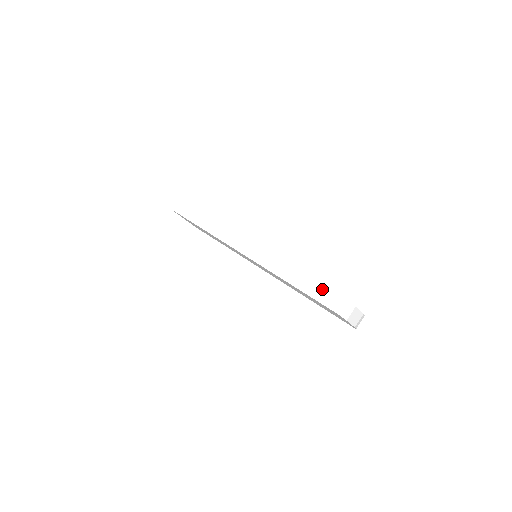
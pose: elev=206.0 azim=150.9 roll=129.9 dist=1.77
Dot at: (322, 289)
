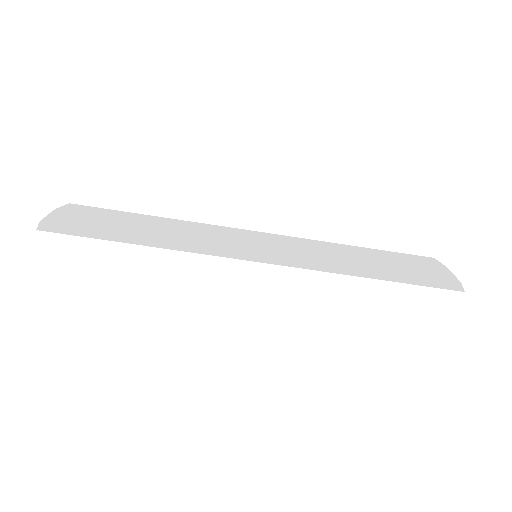
Dot at: (423, 291)
